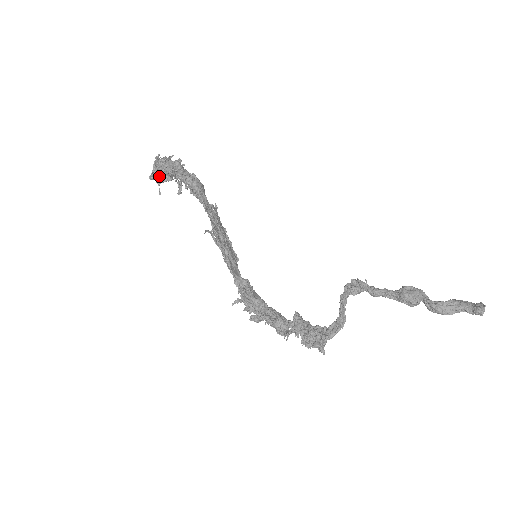
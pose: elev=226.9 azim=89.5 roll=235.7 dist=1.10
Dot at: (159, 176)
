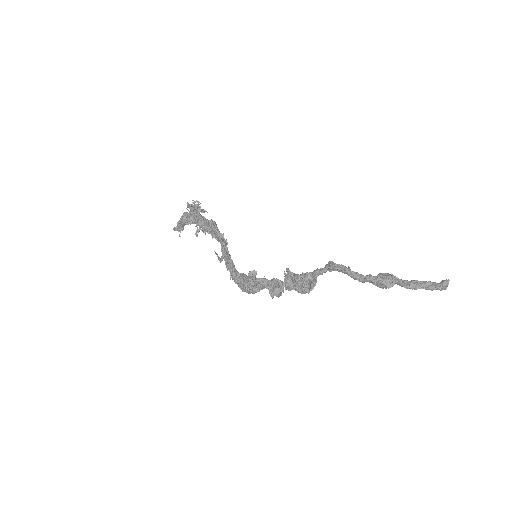
Dot at: (182, 226)
